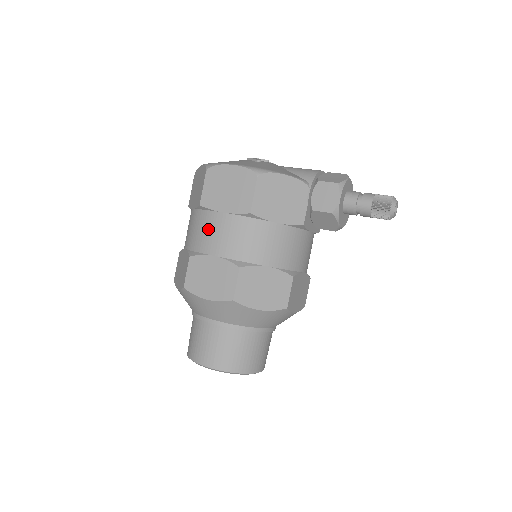
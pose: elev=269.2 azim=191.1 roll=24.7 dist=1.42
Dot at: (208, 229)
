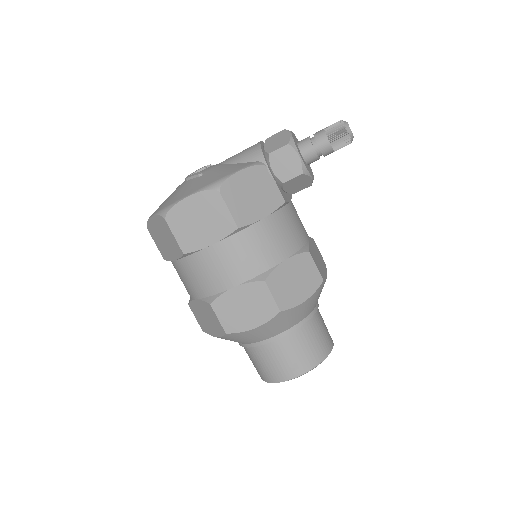
Dot at: (208, 269)
